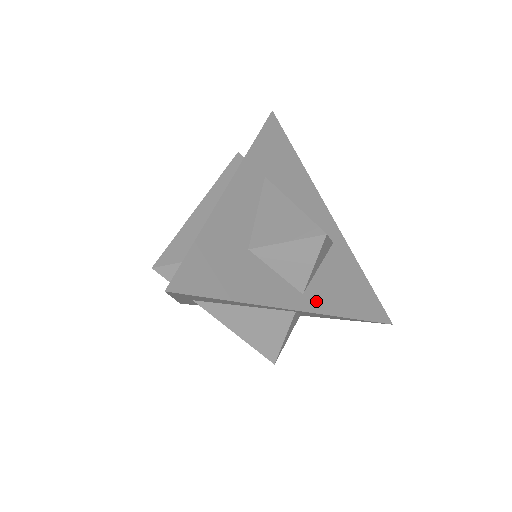
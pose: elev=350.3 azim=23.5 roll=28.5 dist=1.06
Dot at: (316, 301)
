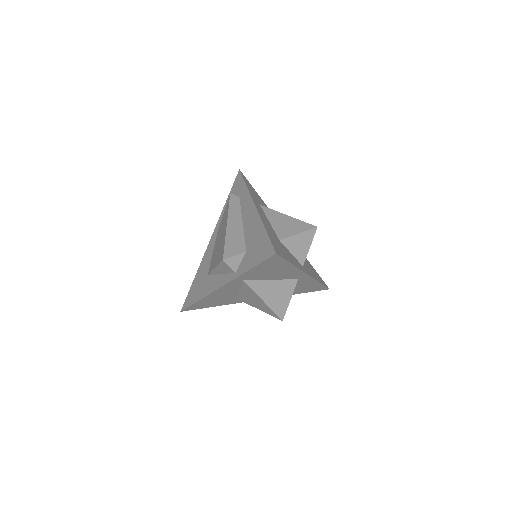
Dot at: (307, 271)
